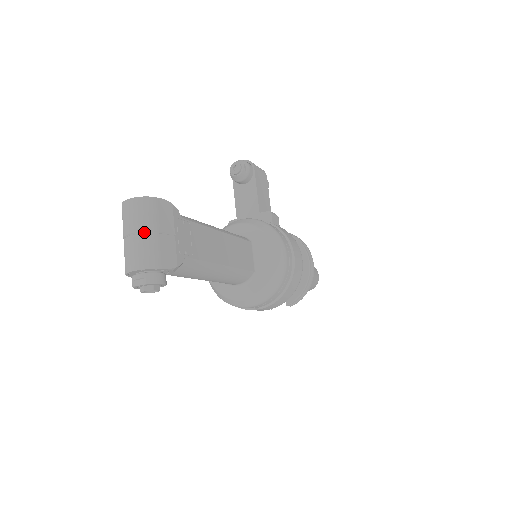
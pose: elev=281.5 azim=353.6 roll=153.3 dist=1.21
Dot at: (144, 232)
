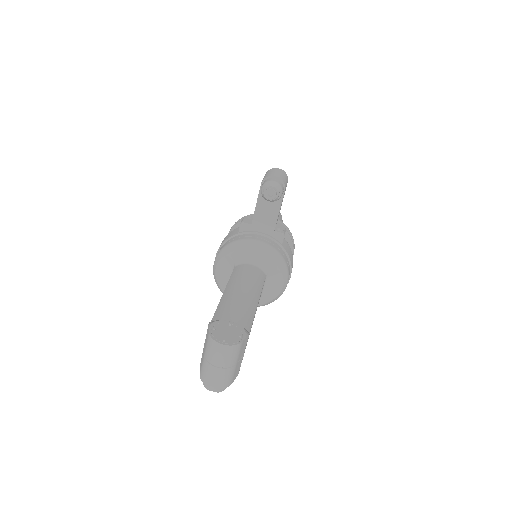
Dot at: (228, 367)
